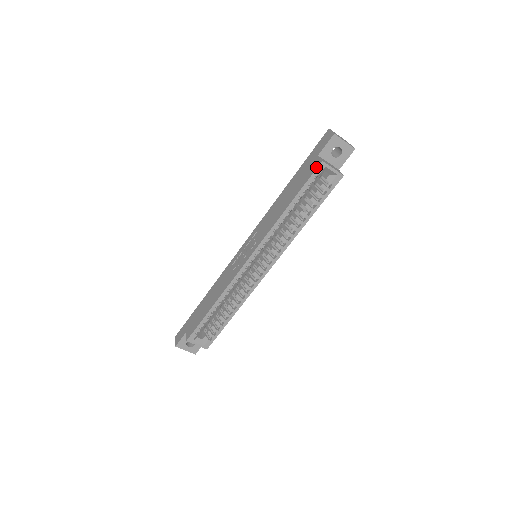
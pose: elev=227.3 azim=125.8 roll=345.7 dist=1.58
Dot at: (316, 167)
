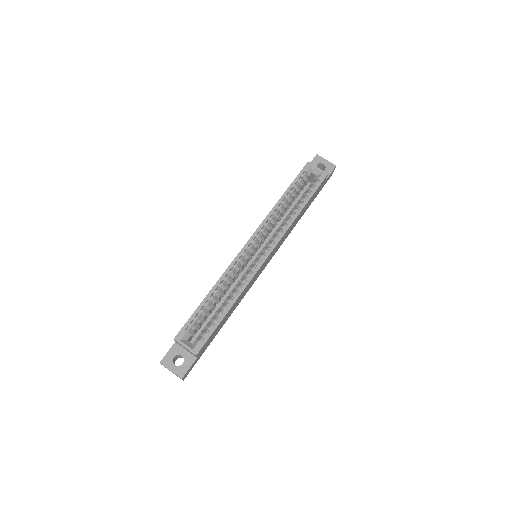
Dot at: (304, 167)
